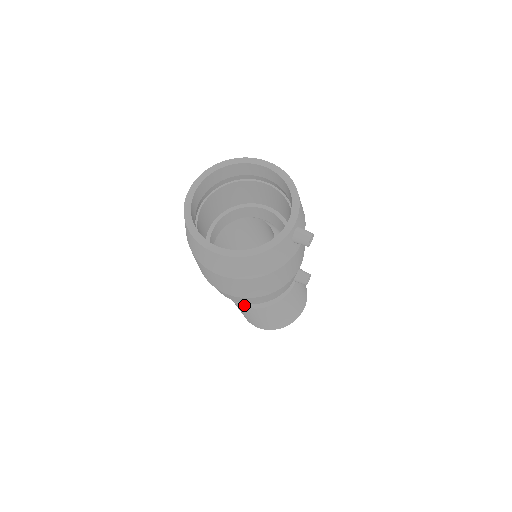
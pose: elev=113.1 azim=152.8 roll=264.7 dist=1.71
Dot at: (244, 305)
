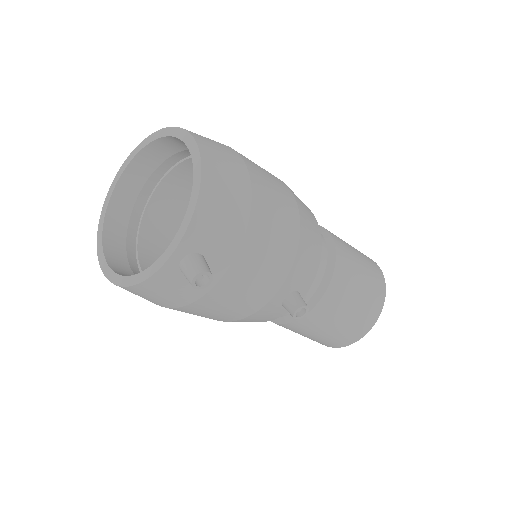
Dot at: occluded
